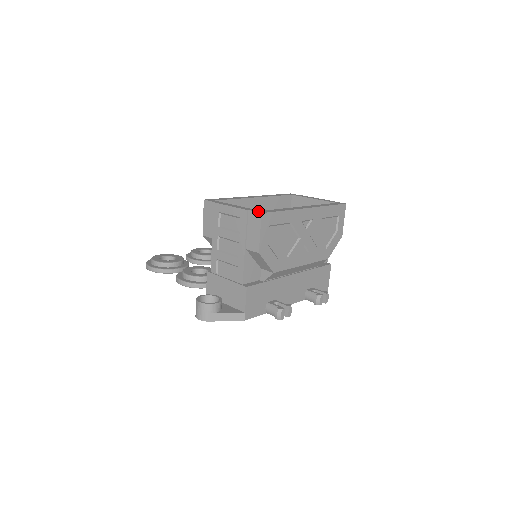
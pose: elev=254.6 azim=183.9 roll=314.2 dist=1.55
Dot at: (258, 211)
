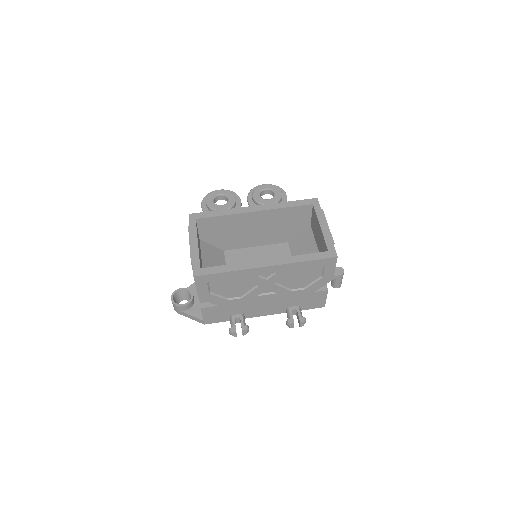
Dot at: (196, 270)
